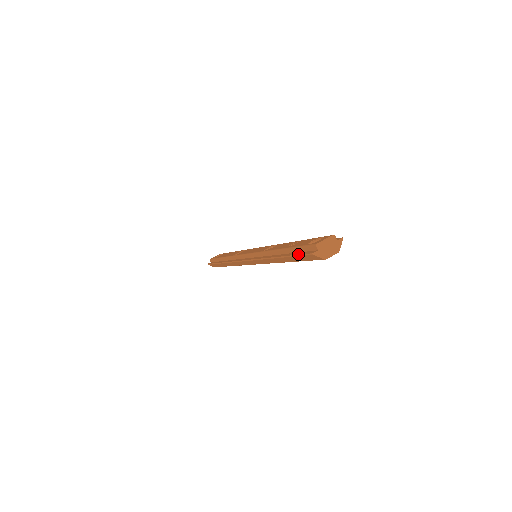
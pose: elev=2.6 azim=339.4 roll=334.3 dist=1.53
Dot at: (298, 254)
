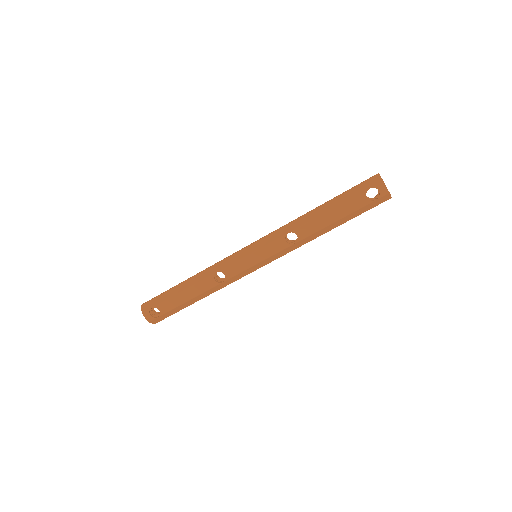
Dot at: (357, 185)
